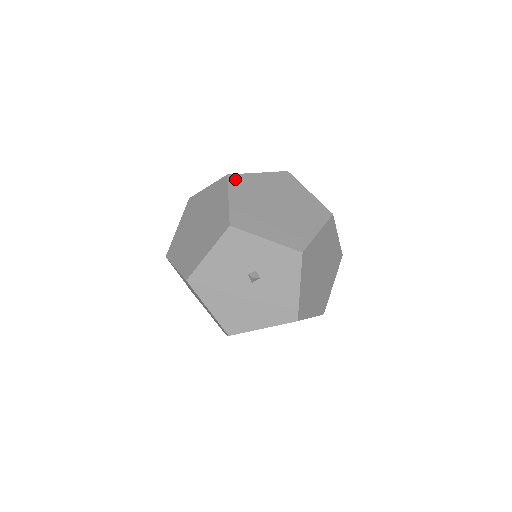
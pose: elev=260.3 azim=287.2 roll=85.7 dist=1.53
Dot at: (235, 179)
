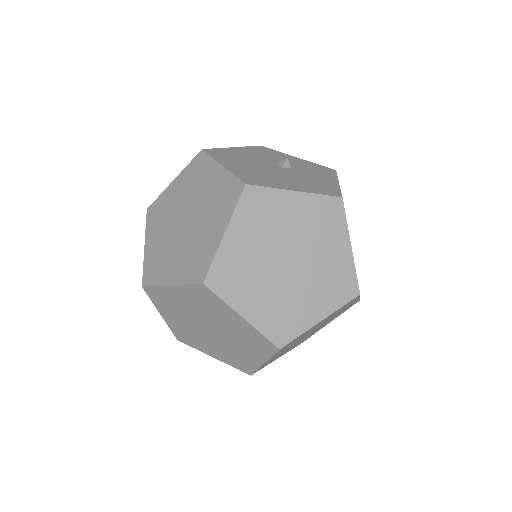
Dot at: occluded
